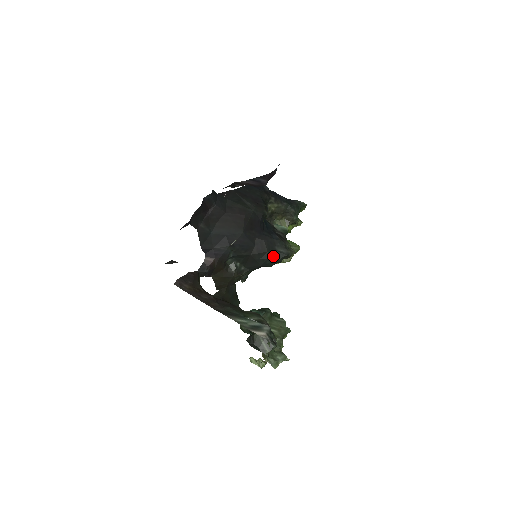
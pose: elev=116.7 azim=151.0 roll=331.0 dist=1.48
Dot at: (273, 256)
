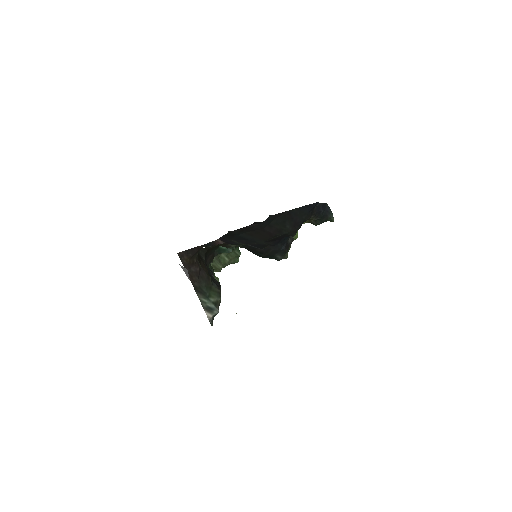
Dot at: (269, 257)
